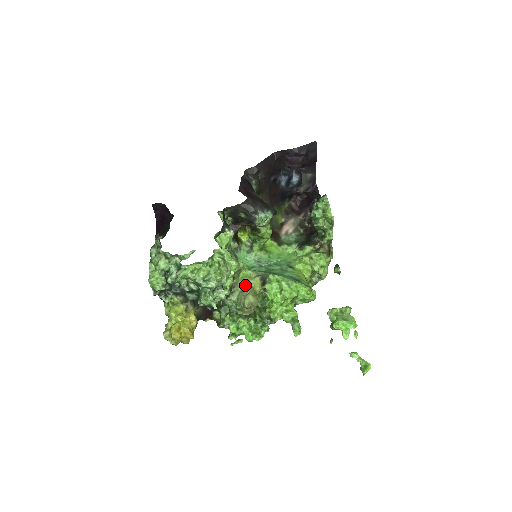
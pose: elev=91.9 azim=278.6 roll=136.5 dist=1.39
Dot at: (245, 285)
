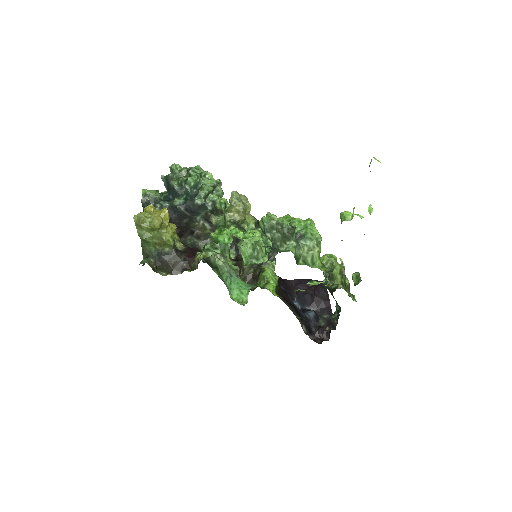
Dot at: occluded
